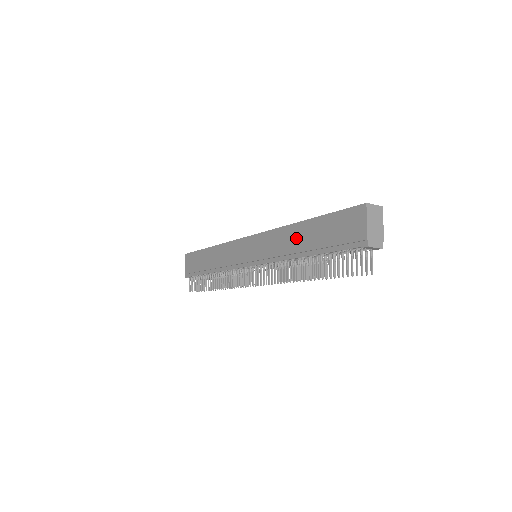
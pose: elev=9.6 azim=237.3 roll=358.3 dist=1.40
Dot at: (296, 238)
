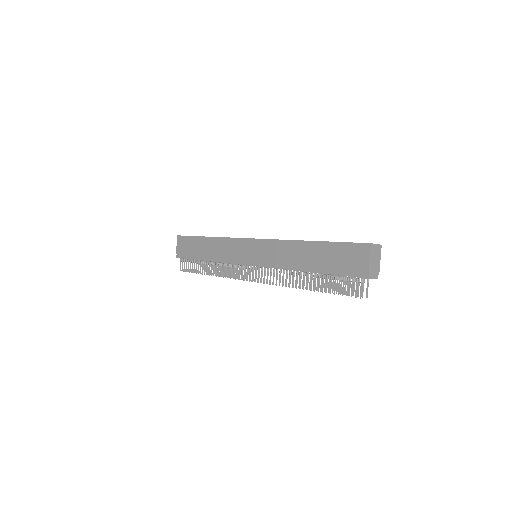
Dot at: (301, 254)
